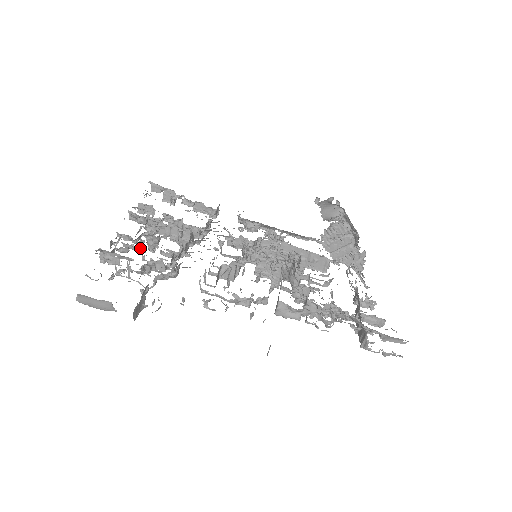
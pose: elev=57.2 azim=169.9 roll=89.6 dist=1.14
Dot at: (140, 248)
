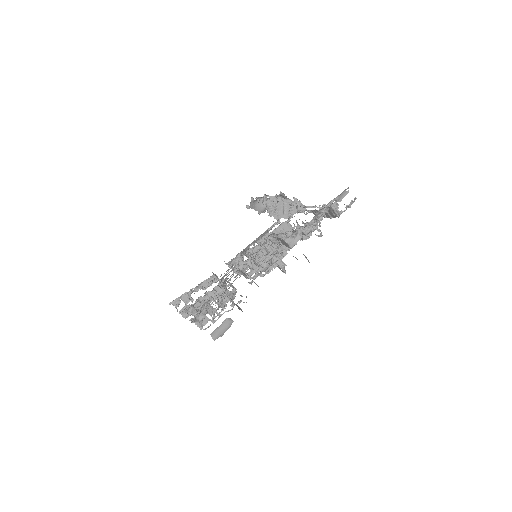
Dot at: occluded
